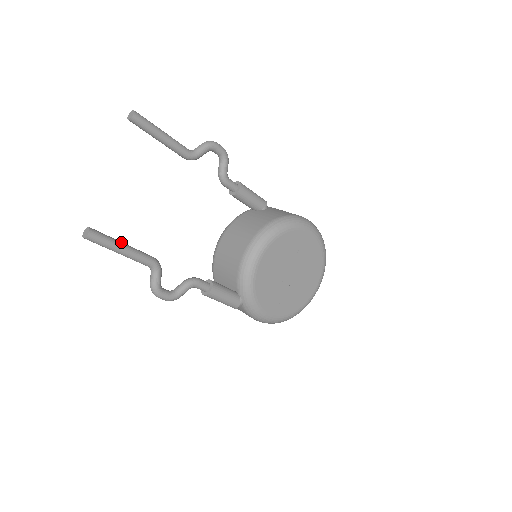
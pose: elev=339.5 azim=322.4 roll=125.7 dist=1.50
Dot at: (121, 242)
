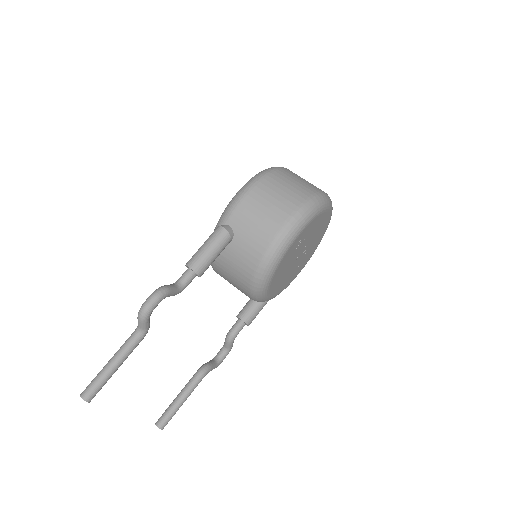
Dot at: (178, 403)
